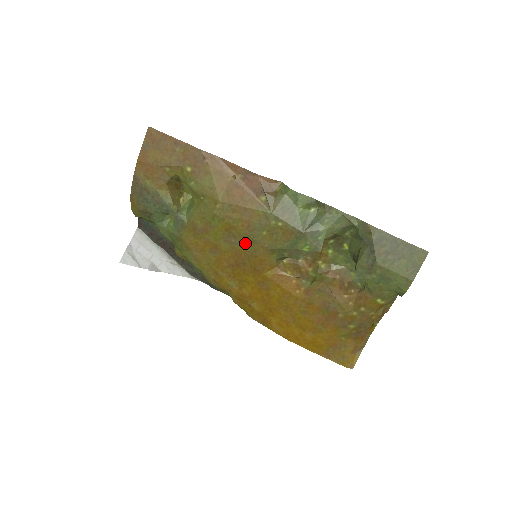
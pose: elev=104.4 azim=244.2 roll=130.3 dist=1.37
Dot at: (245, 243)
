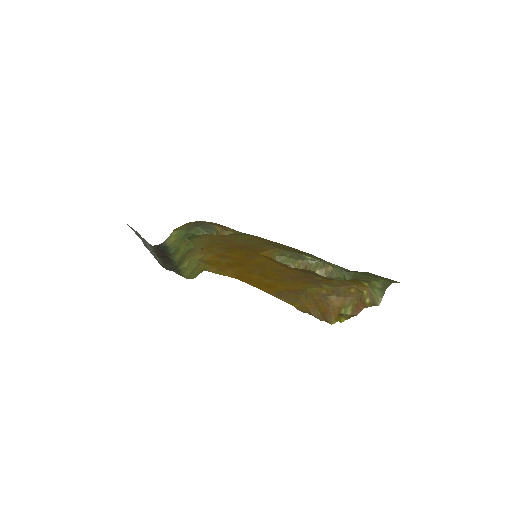
Dot at: (259, 244)
